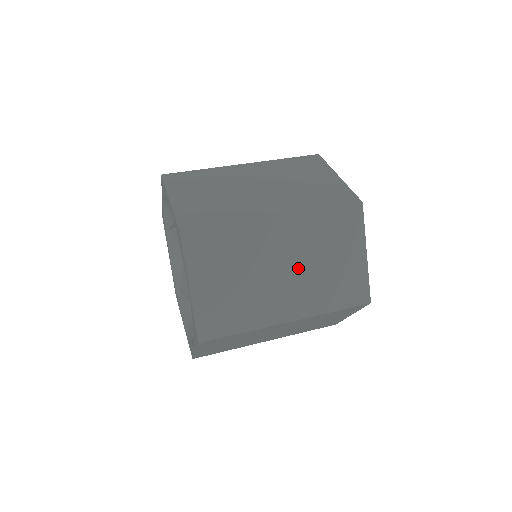
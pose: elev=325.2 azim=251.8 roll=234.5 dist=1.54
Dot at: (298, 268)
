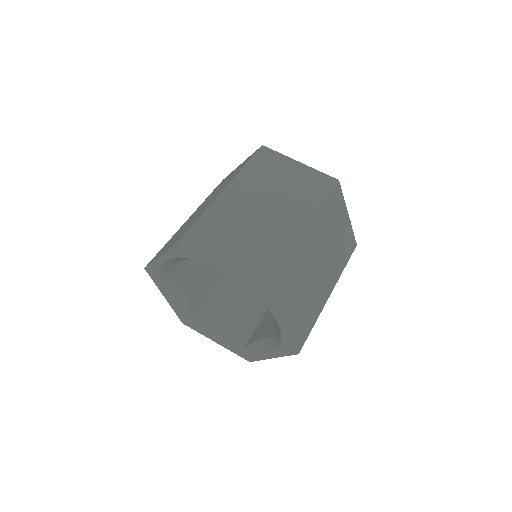
Dot at: (325, 255)
